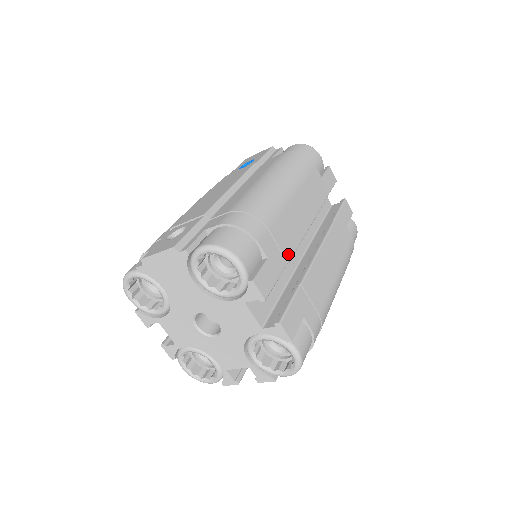
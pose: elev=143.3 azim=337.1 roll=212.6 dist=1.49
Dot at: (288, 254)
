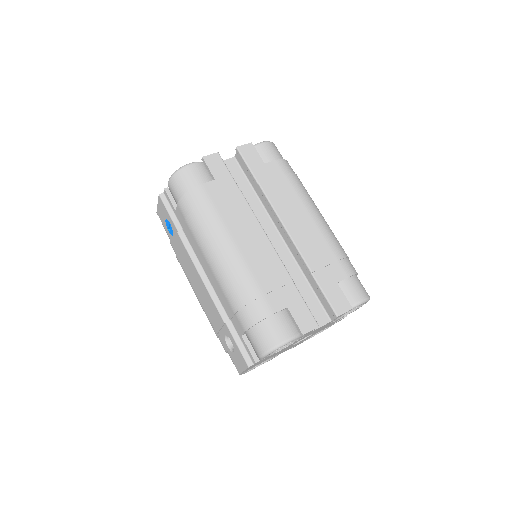
Dot at: (286, 278)
